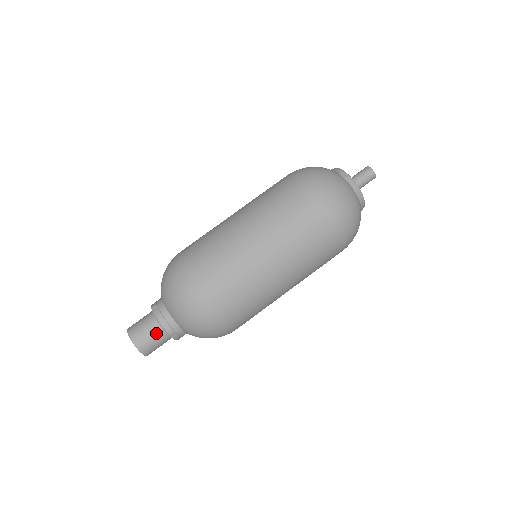
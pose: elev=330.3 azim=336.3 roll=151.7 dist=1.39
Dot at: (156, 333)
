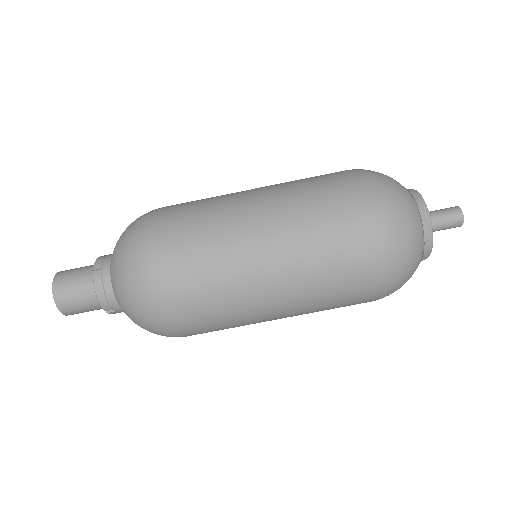
Dot at: (85, 270)
